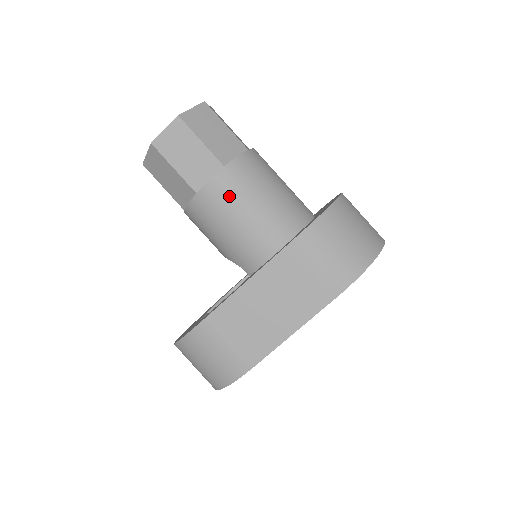
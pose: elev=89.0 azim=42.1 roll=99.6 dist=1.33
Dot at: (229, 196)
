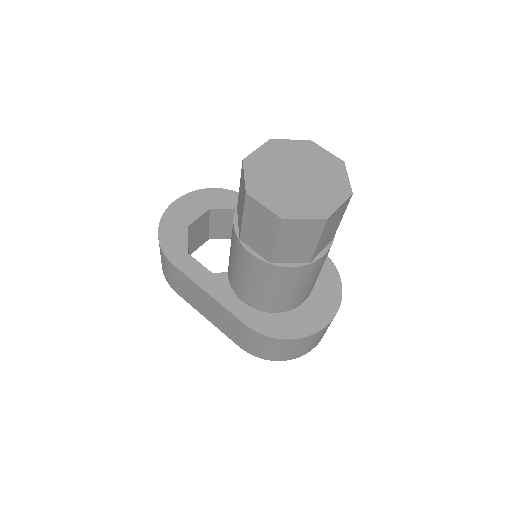
Dot at: (252, 270)
